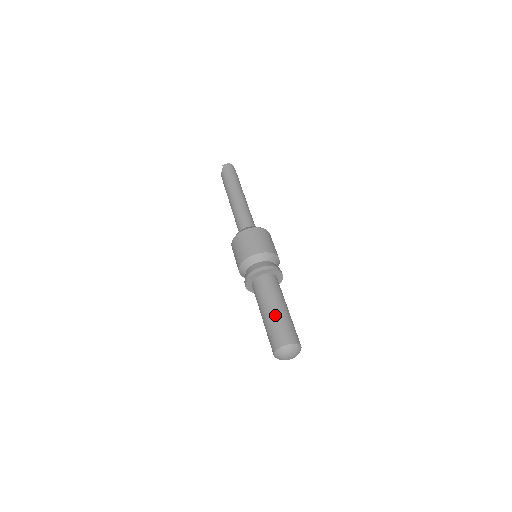
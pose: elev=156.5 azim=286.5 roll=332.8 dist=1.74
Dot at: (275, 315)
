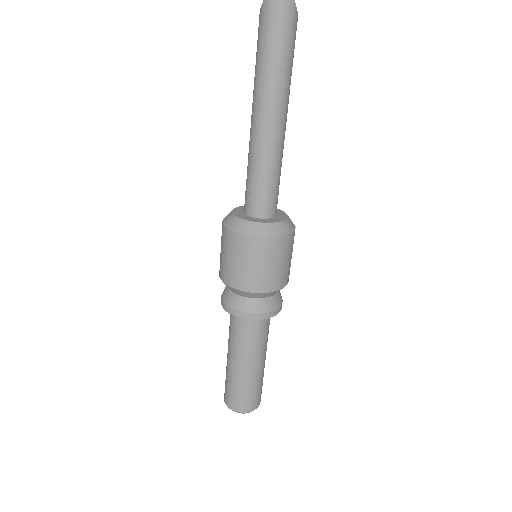
Dot at: (236, 374)
